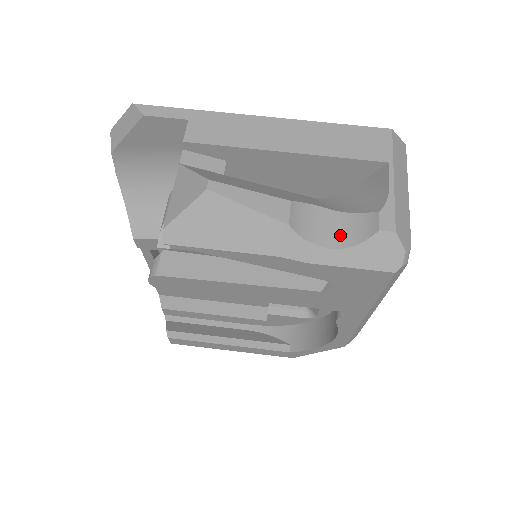
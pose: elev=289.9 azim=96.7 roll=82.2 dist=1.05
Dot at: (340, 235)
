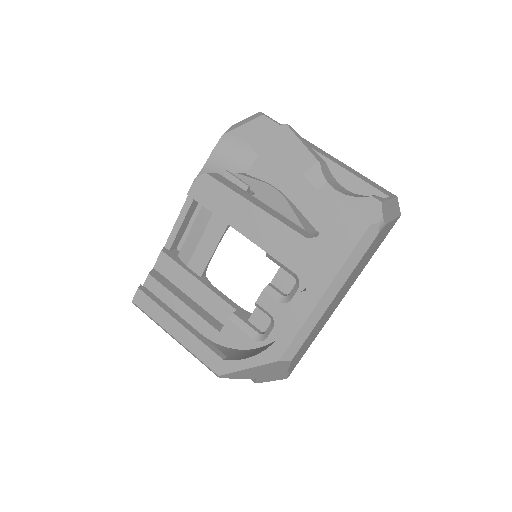
Dot at: (345, 192)
